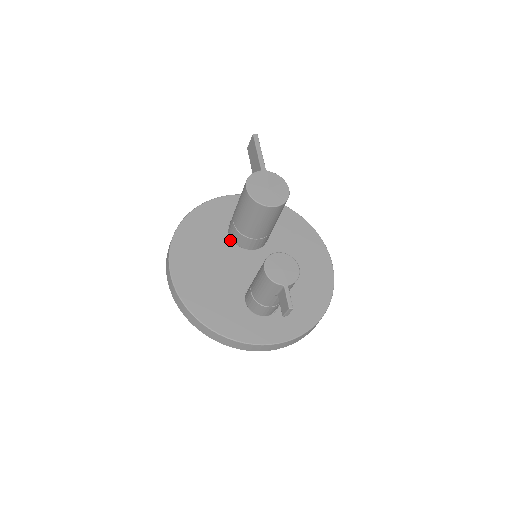
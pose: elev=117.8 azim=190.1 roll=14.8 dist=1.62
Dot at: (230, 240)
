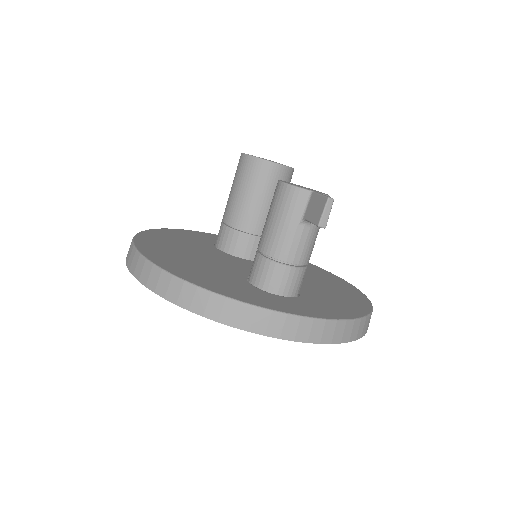
Dot at: (218, 250)
